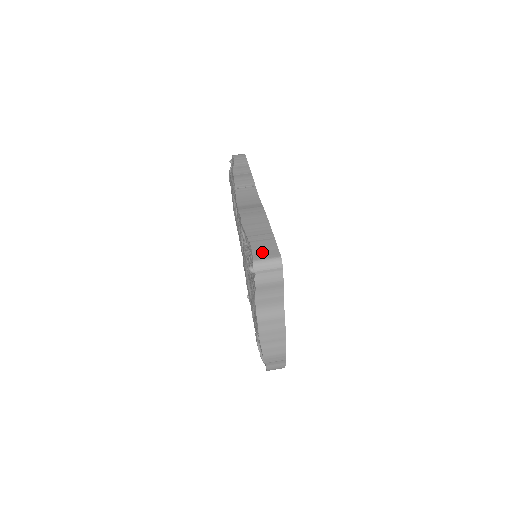
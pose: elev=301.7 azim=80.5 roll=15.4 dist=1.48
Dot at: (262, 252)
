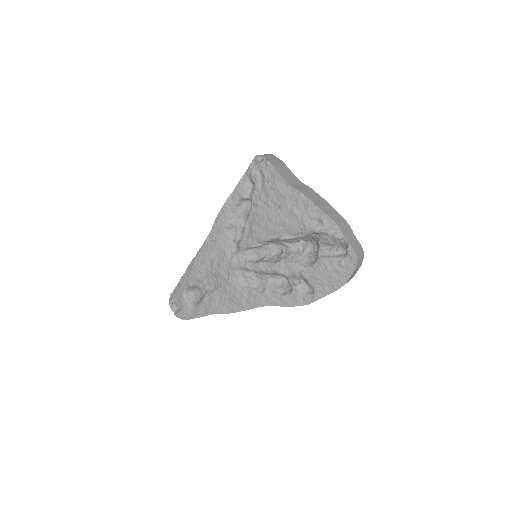
Dot at: occluded
